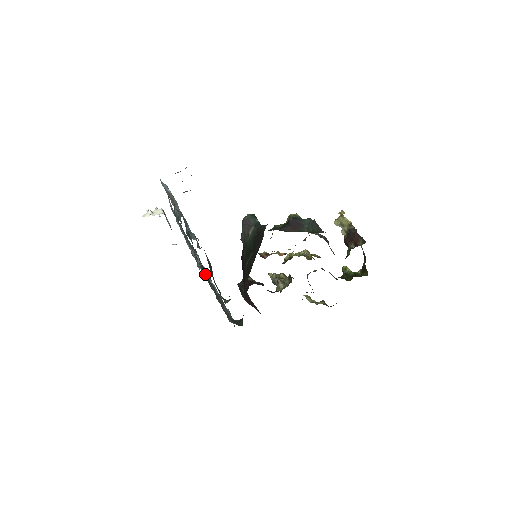
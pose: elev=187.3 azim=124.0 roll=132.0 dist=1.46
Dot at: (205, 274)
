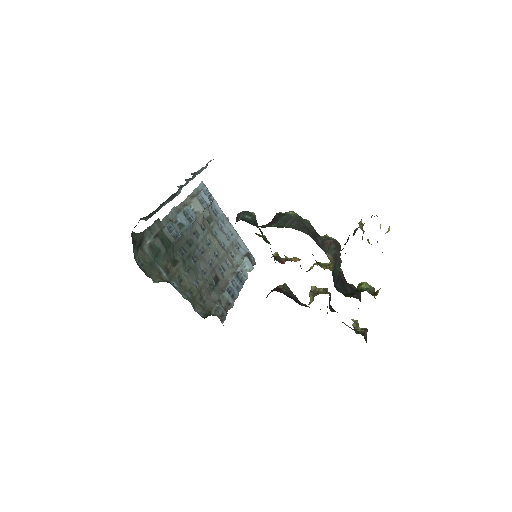
Dot at: (203, 267)
